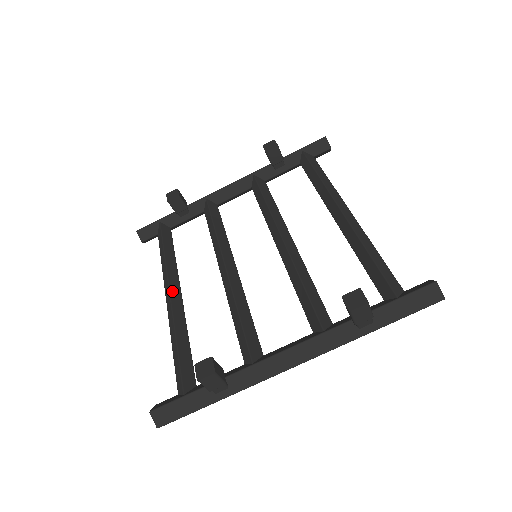
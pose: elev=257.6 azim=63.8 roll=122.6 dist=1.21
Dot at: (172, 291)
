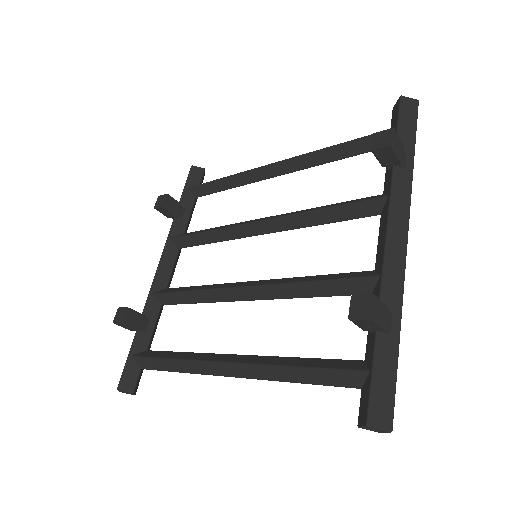
Dot at: (225, 360)
